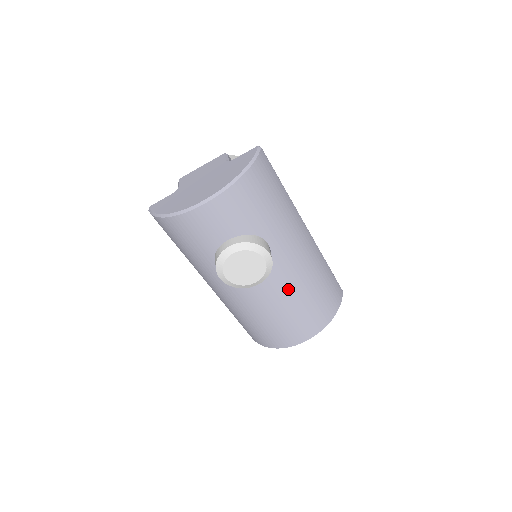
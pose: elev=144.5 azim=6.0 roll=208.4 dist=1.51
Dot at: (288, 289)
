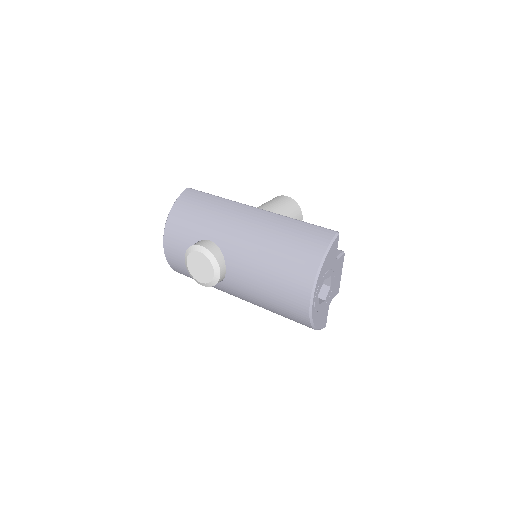
Dot at: (251, 263)
